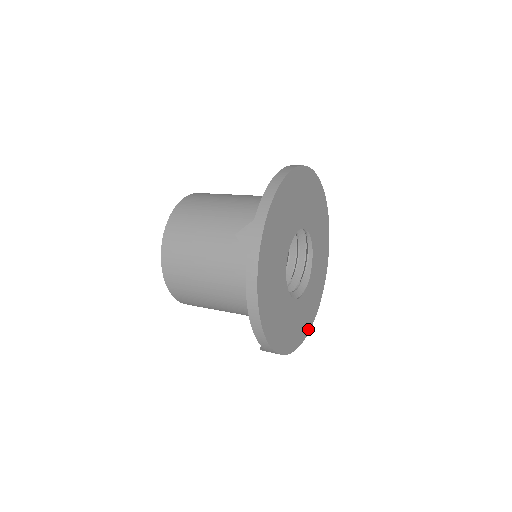
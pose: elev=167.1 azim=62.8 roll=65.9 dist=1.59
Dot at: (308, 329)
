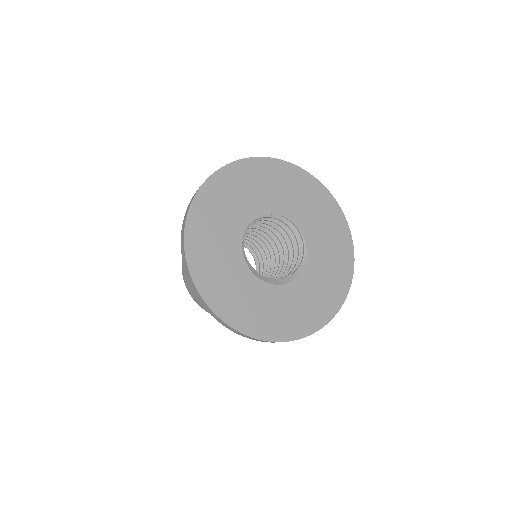
Dot at: (251, 332)
